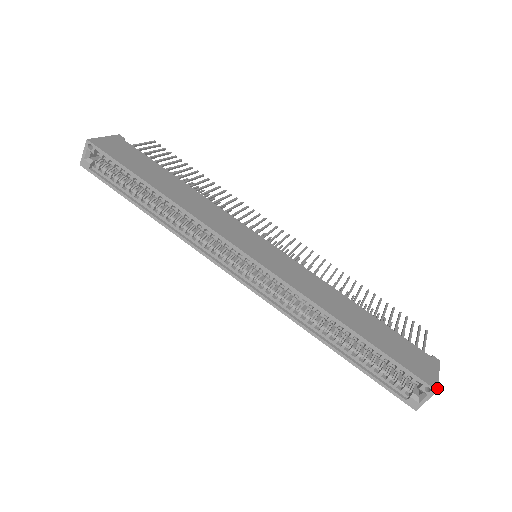
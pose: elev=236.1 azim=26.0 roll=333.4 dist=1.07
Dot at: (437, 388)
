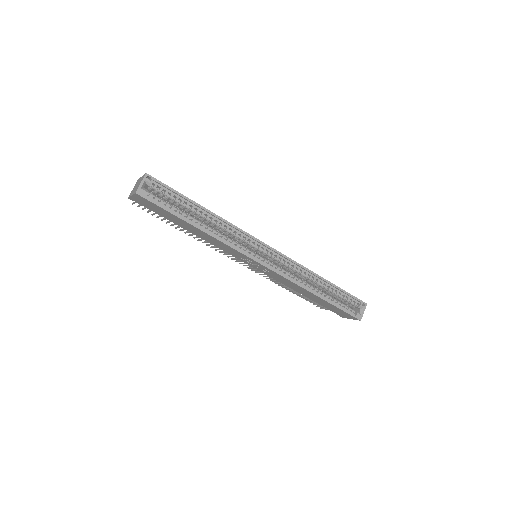
Dot at: (365, 303)
